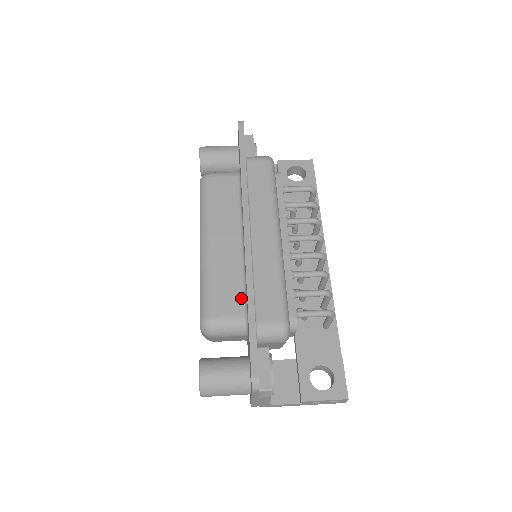
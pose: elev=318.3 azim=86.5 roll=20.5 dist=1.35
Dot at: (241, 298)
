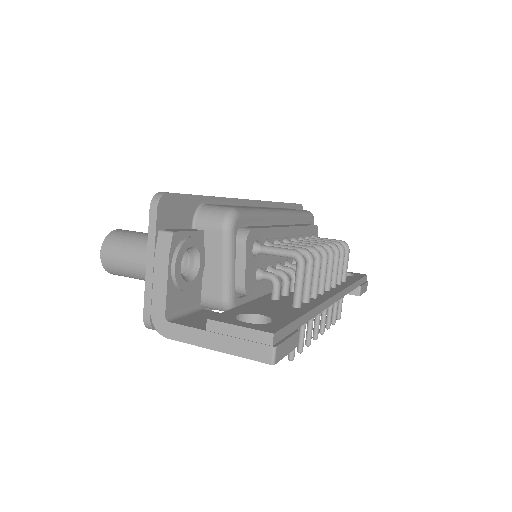
Dot at: occluded
